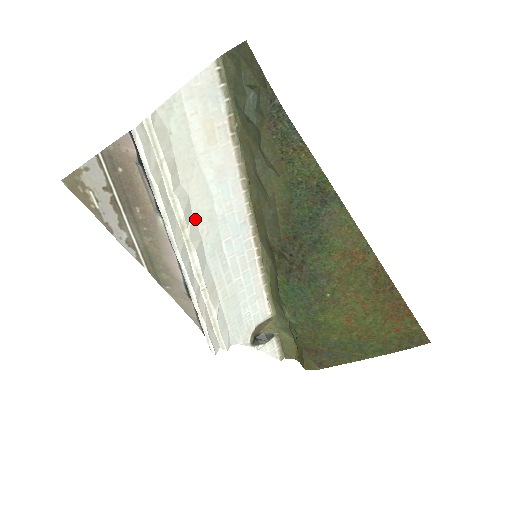
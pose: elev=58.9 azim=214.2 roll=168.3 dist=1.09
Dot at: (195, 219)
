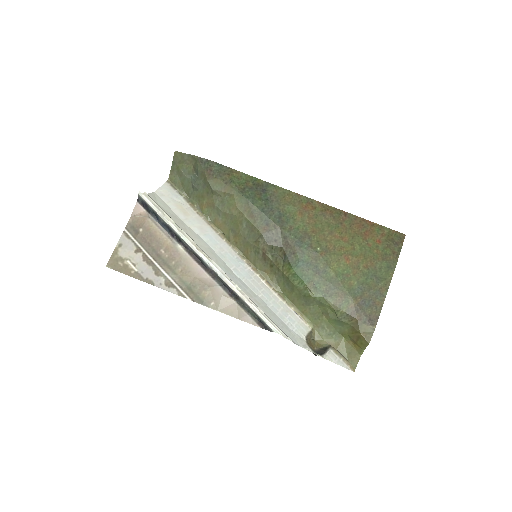
Dot at: occluded
